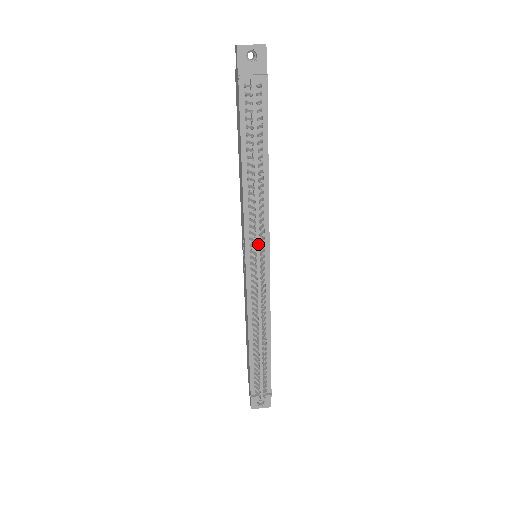
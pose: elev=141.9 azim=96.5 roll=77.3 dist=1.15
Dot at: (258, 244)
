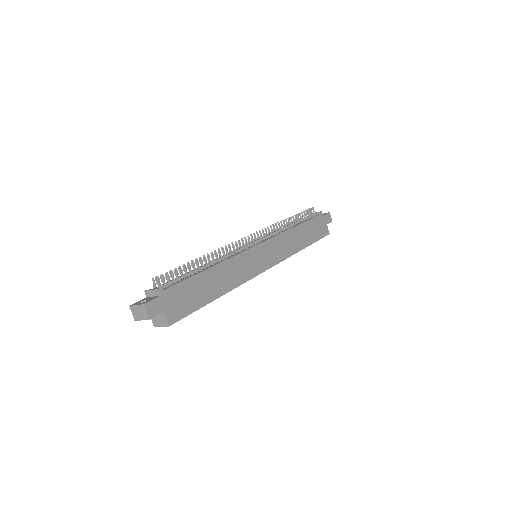
Dot at: (261, 238)
